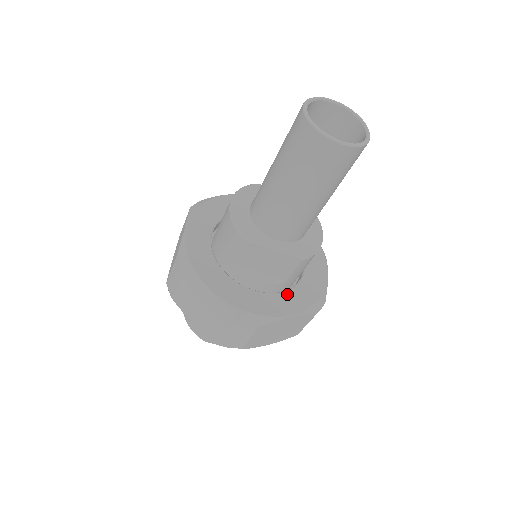
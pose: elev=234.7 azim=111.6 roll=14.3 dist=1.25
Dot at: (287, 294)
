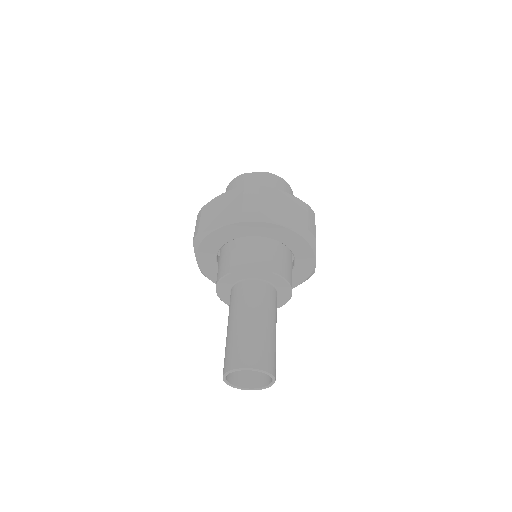
Dot at: occluded
